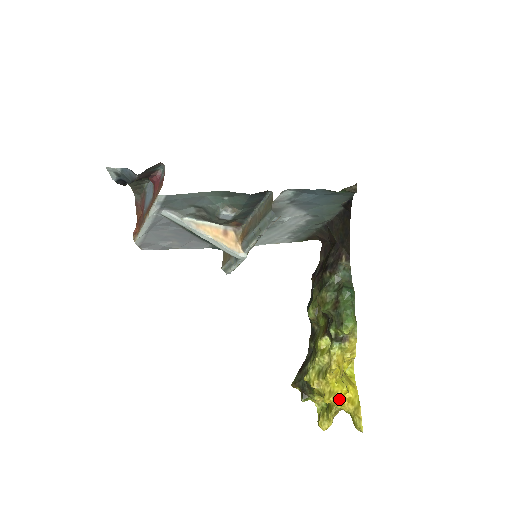
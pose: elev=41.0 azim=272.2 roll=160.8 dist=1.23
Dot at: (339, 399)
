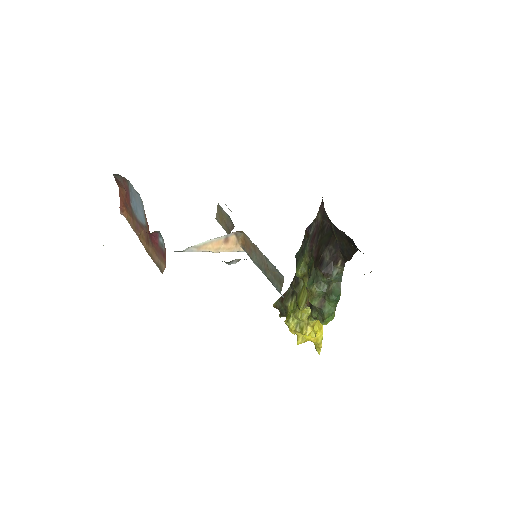
Dot at: (308, 340)
